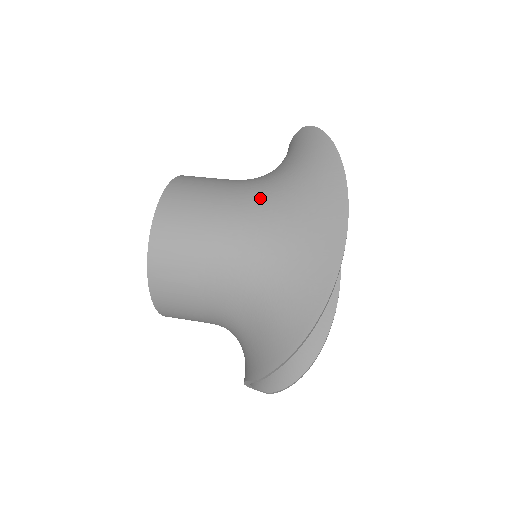
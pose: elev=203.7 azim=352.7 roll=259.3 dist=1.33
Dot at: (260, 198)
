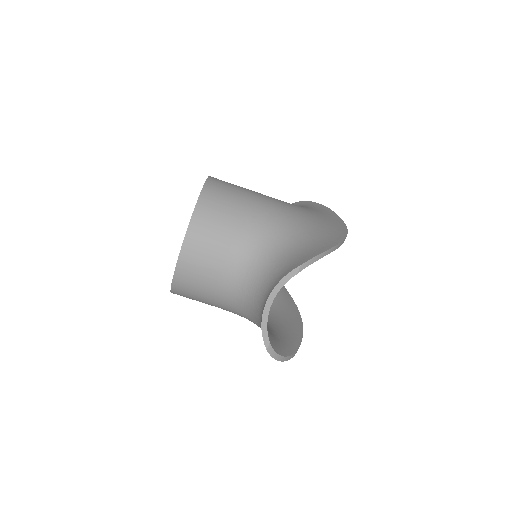
Dot at: occluded
